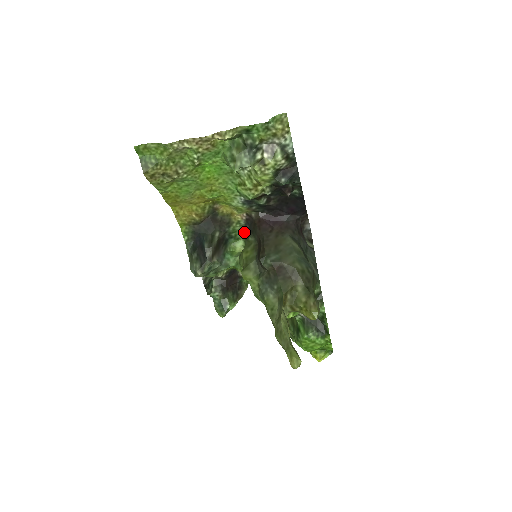
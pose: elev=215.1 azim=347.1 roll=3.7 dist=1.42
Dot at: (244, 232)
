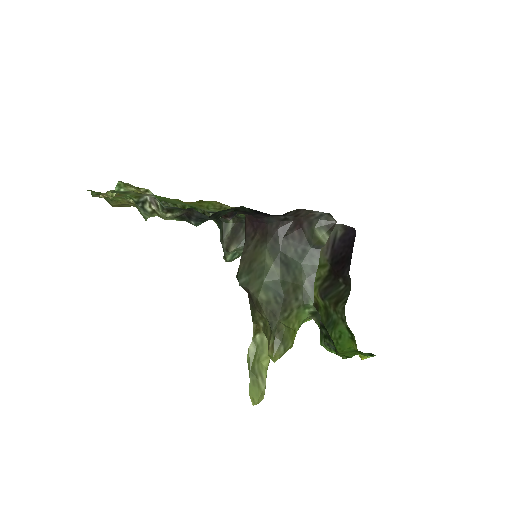
Dot at: occluded
